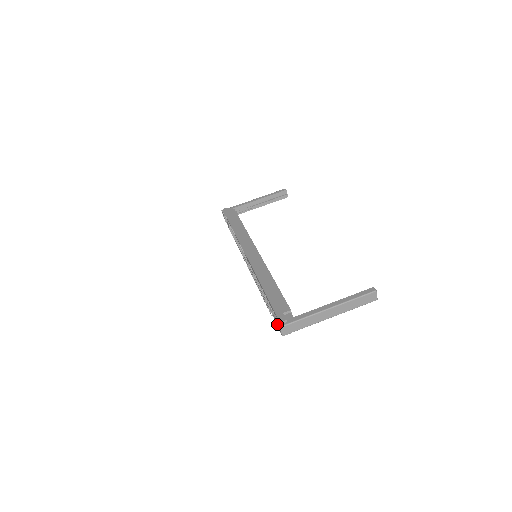
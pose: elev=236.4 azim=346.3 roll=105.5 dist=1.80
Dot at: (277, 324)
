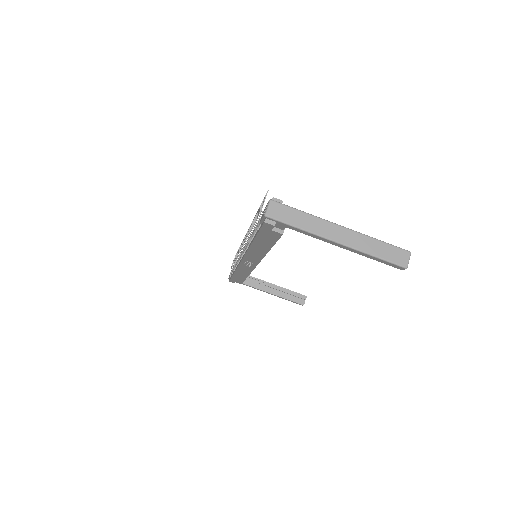
Dot at: (266, 206)
